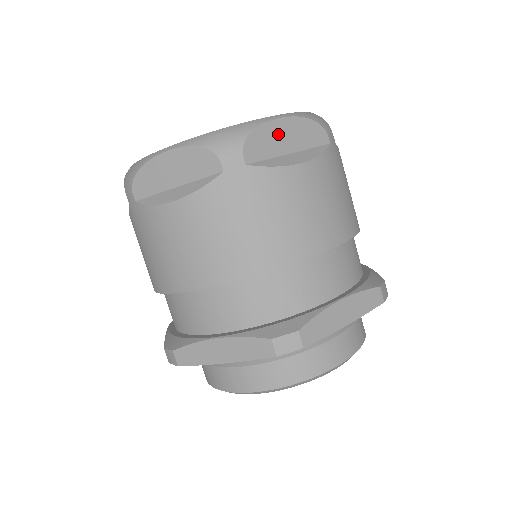
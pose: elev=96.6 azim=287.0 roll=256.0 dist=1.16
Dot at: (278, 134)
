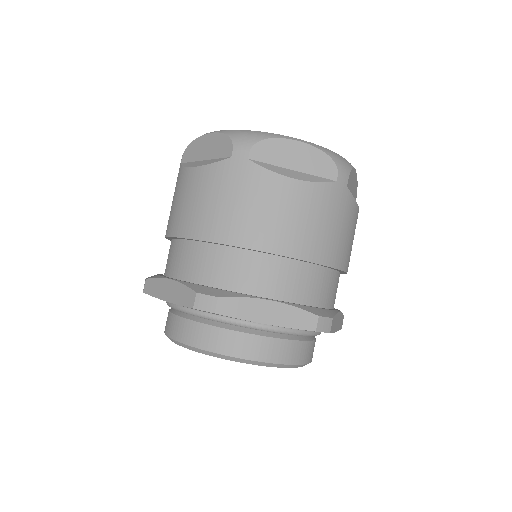
Dot at: (290, 151)
